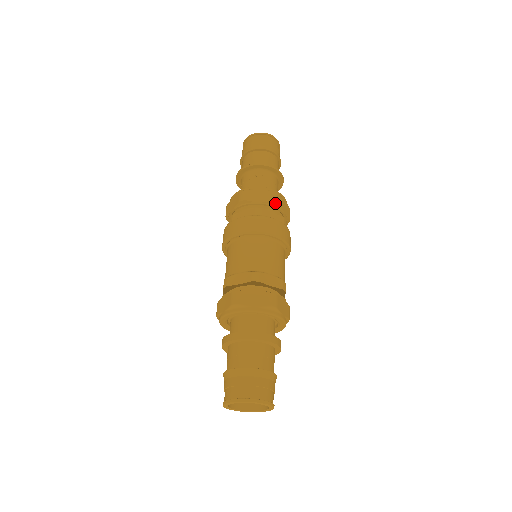
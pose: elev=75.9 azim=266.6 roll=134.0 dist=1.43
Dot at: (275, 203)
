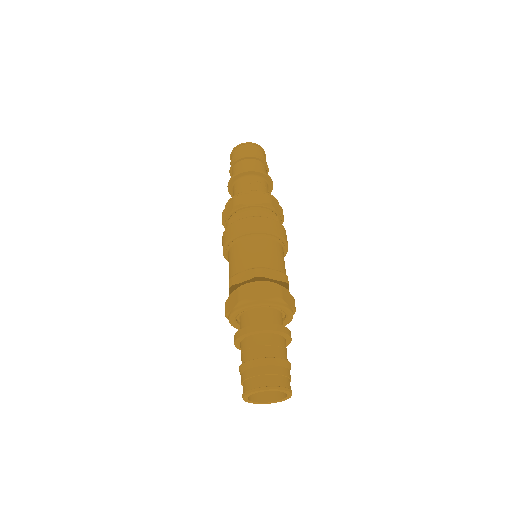
Dot at: (268, 204)
